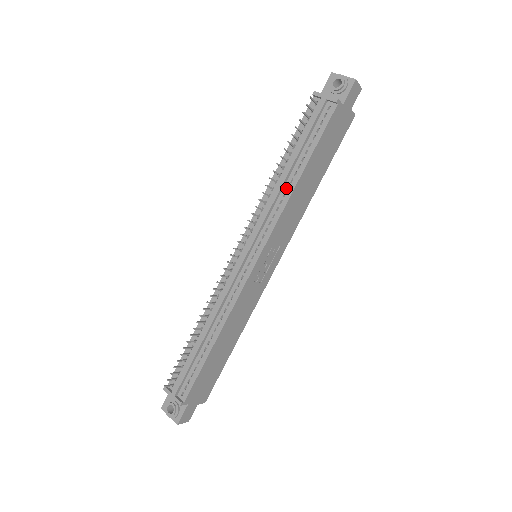
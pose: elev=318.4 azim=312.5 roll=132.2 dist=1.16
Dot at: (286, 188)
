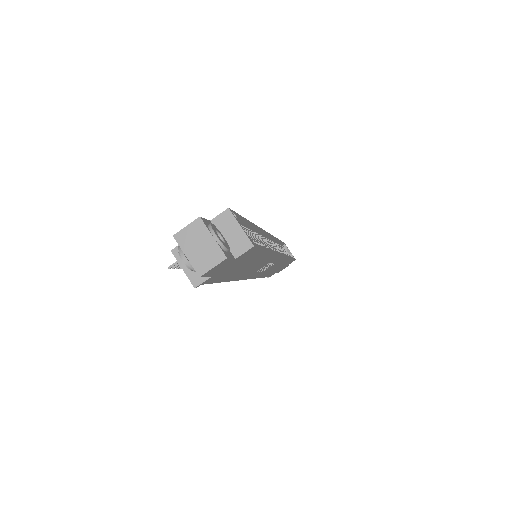
Dot at: occluded
